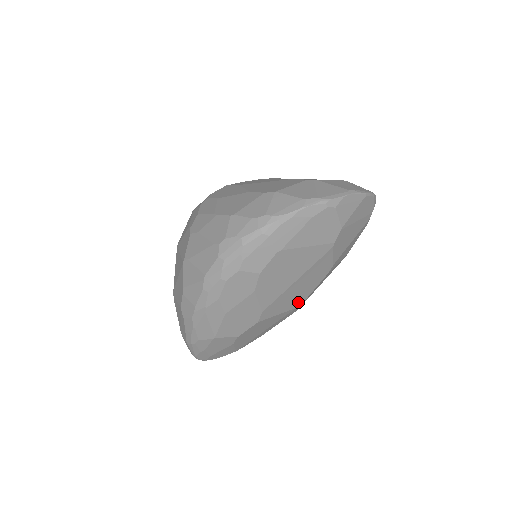
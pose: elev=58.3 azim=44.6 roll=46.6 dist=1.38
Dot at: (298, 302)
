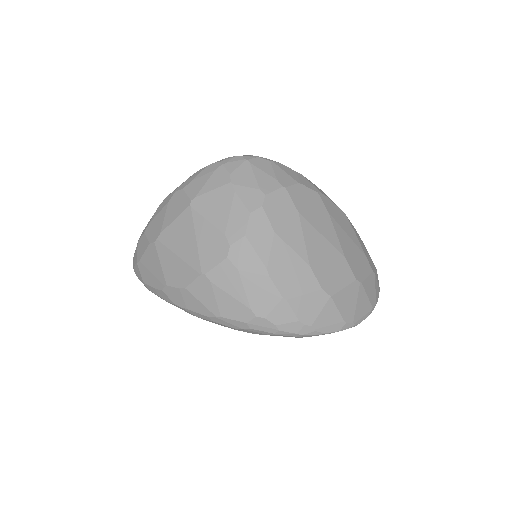
Dot at: occluded
